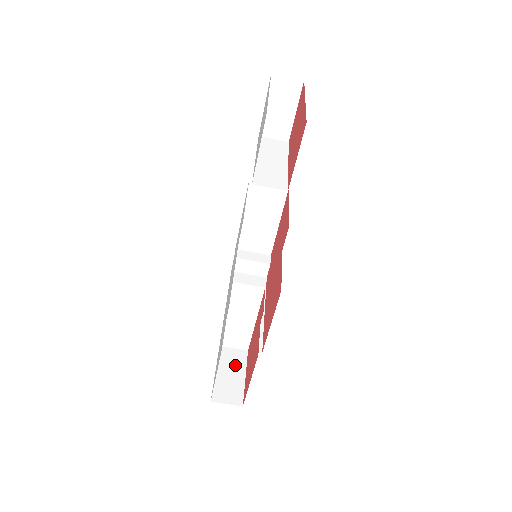
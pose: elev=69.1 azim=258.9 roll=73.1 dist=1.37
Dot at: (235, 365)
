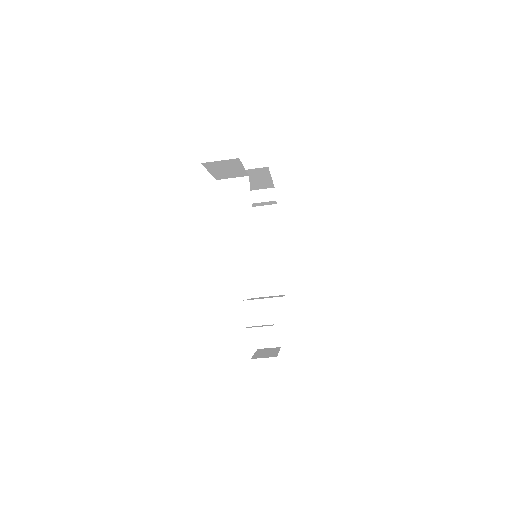
Dot at: (268, 313)
